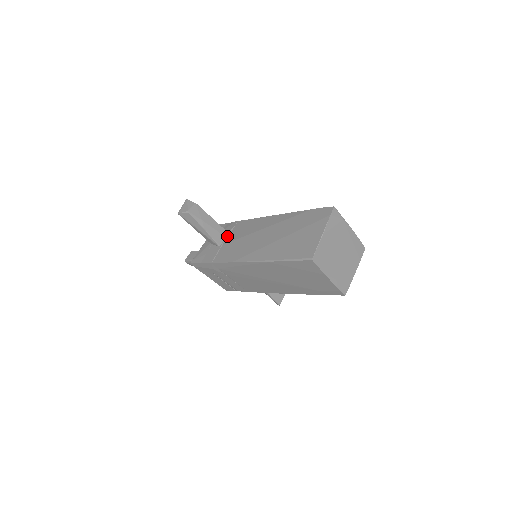
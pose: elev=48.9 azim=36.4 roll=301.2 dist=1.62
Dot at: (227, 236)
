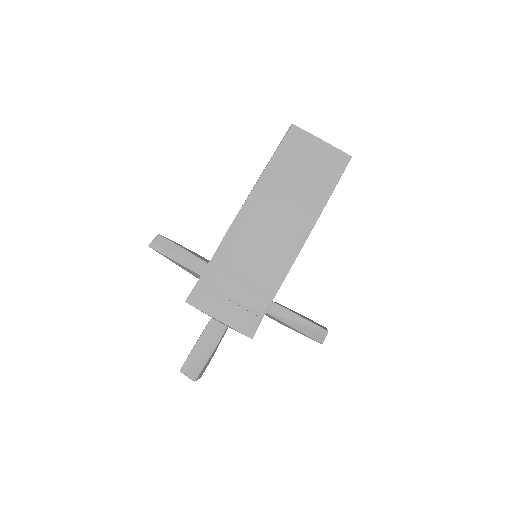
Dot at: occluded
